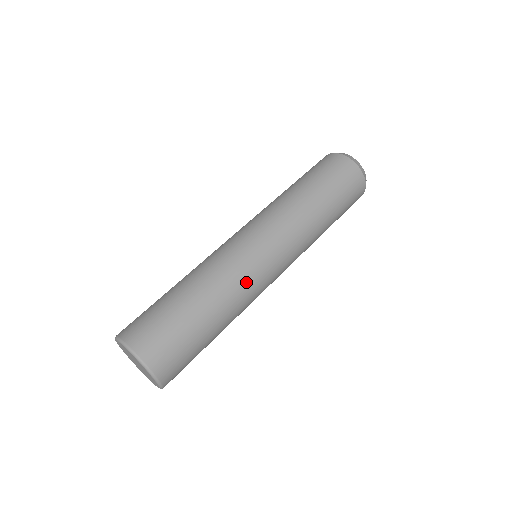
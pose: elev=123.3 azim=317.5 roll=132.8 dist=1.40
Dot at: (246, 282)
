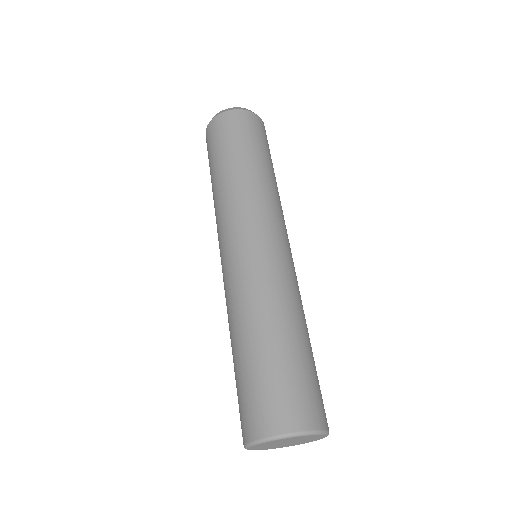
Dot at: (259, 280)
